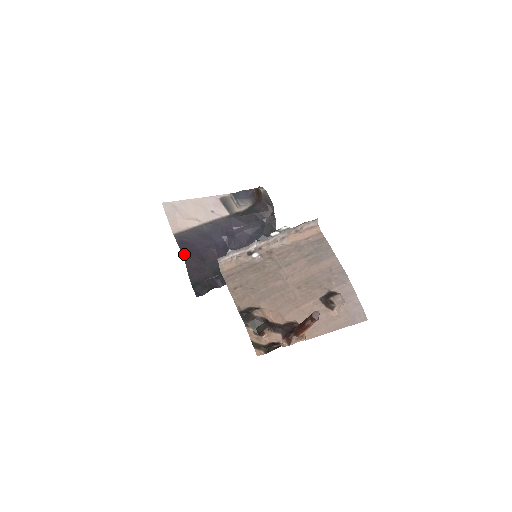
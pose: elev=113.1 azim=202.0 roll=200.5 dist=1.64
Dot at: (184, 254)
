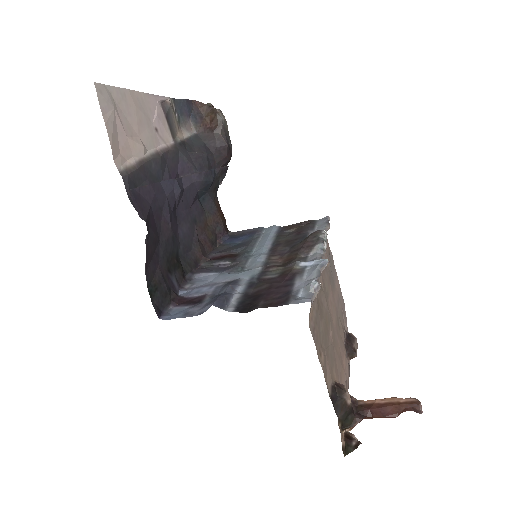
Dot at: occluded
